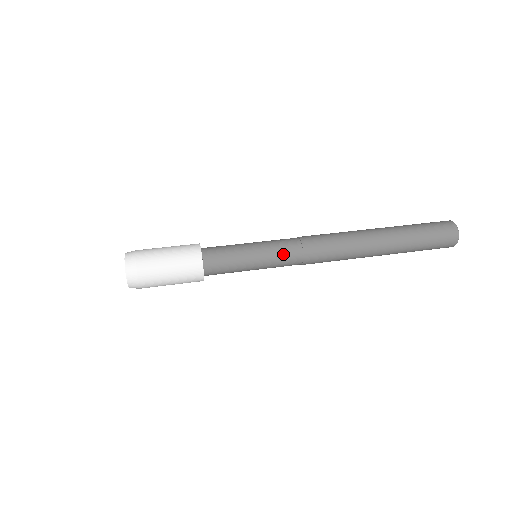
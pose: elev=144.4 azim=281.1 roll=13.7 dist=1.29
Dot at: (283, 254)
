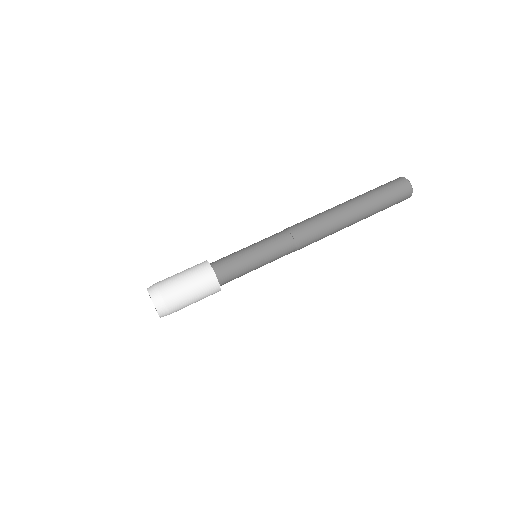
Dot at: (278, 246)
